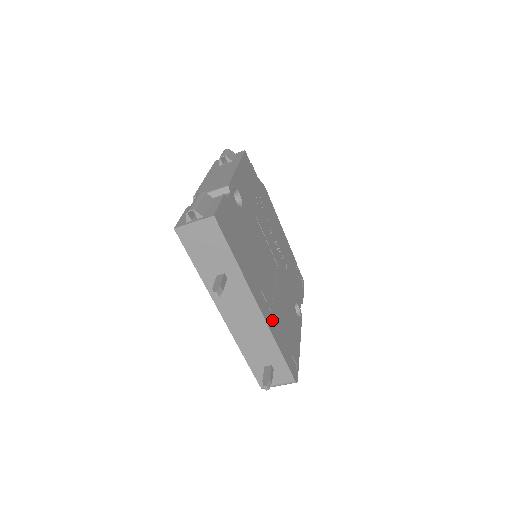
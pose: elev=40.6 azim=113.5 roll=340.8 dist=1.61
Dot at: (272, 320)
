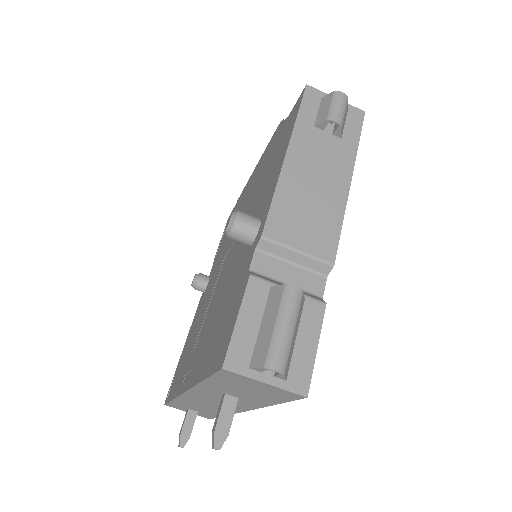
Dot at: occluded
